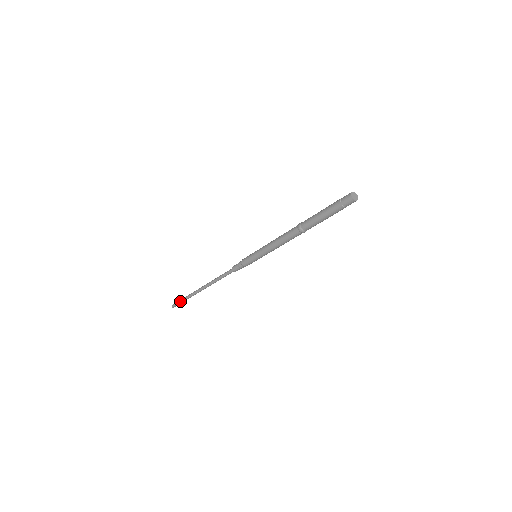
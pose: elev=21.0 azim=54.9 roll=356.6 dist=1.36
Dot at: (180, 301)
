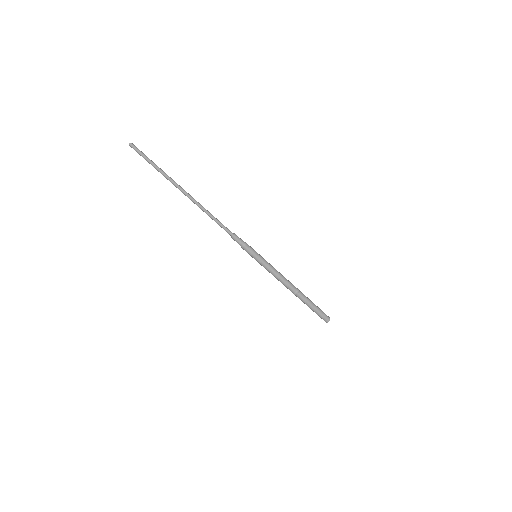
Dot at: (149, 162)
